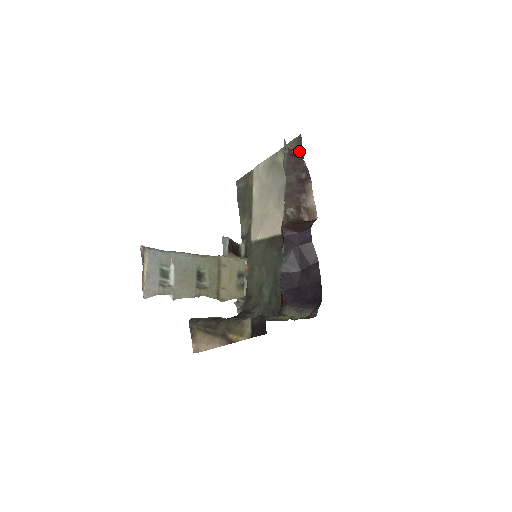
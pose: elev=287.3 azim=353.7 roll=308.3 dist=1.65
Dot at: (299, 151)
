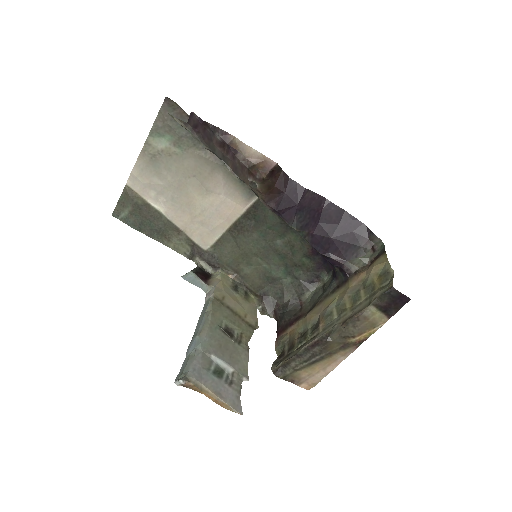
Dot at: (191, 116)
